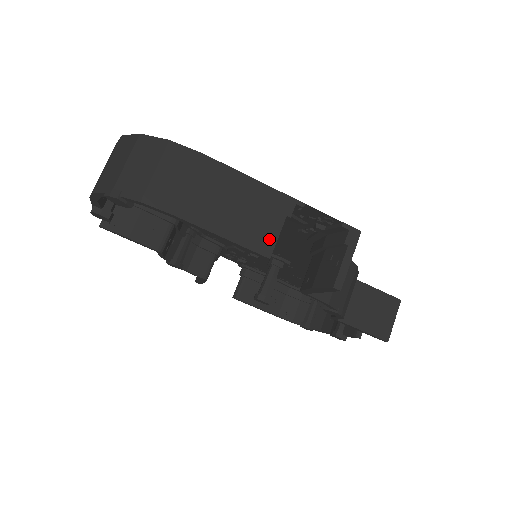
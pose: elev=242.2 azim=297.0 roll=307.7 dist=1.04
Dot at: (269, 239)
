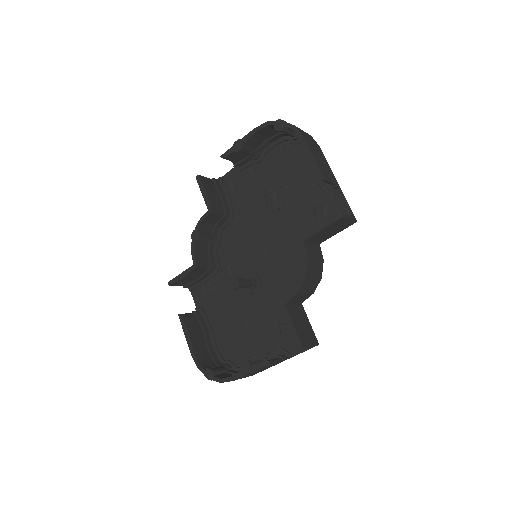
Dot at: (327, 178)
